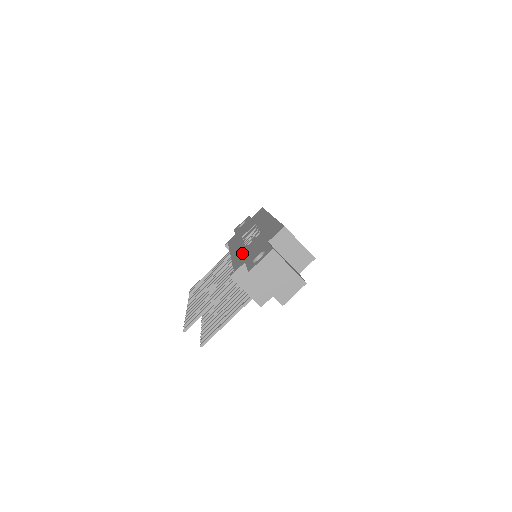
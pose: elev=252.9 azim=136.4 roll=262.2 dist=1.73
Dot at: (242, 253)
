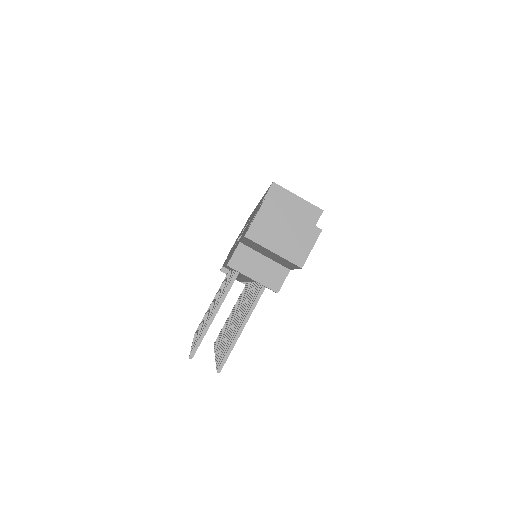
Dot at: (236, 245)
